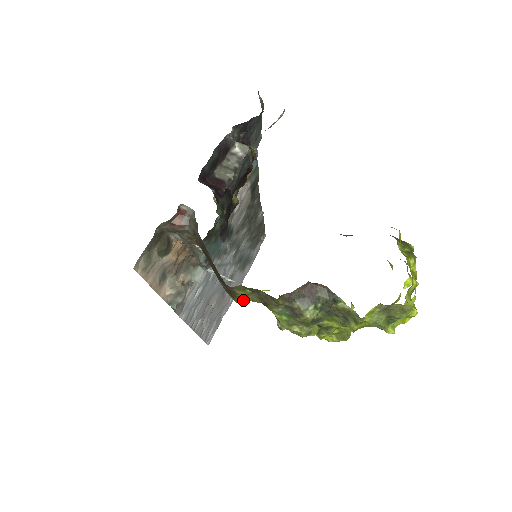
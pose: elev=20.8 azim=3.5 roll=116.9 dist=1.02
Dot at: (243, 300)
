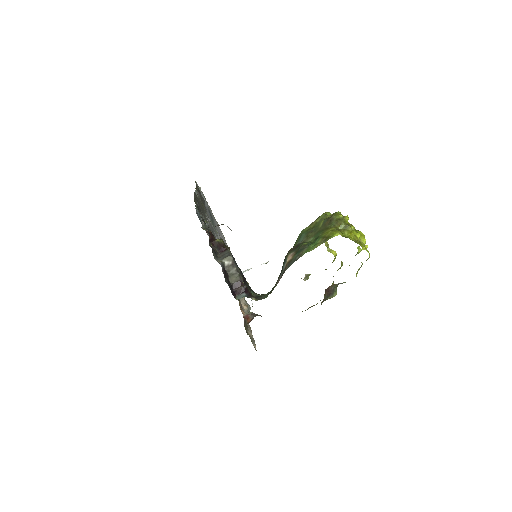
Dot at: occluded
